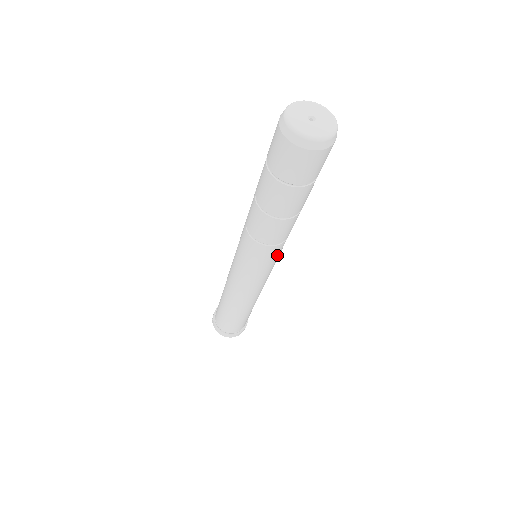
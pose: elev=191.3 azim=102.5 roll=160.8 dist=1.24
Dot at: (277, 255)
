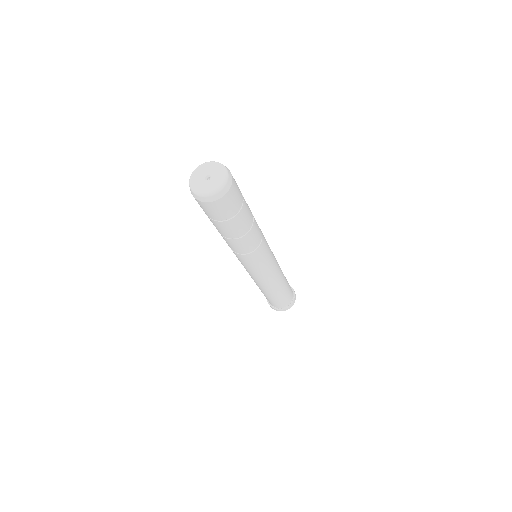
Dot at: (255, 261)
